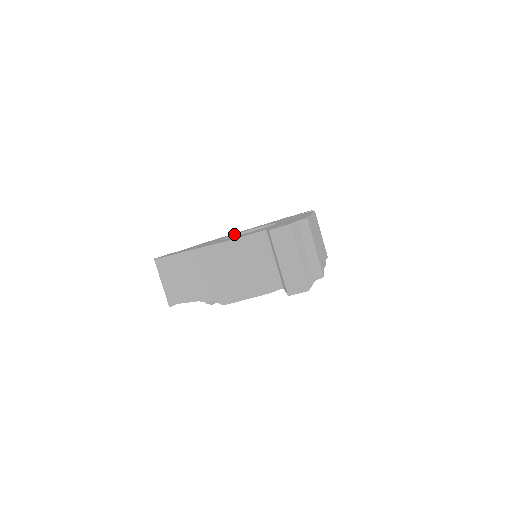
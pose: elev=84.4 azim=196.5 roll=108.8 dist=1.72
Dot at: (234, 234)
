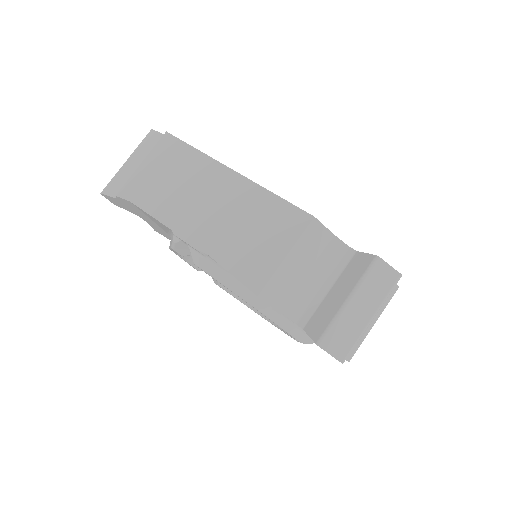
Dot at: occluded
